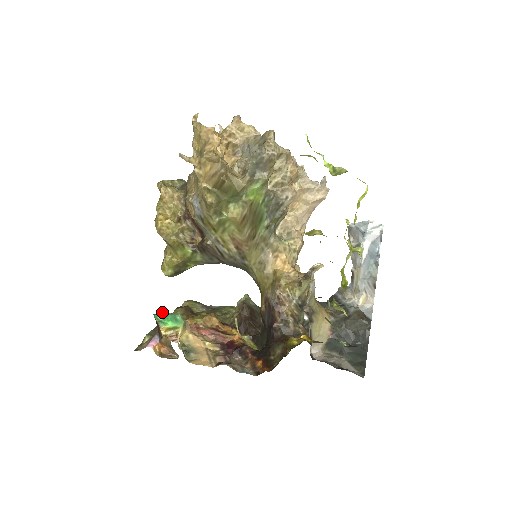
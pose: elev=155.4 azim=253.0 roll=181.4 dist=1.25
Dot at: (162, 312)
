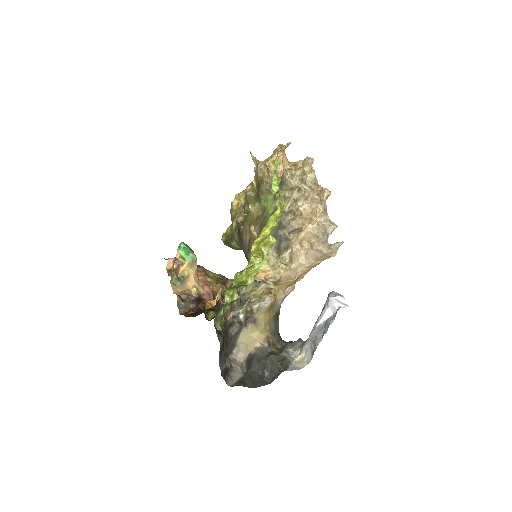
Dot at: (189, 247)
